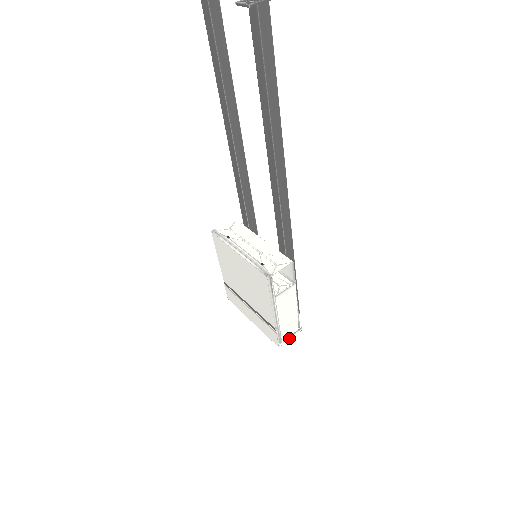
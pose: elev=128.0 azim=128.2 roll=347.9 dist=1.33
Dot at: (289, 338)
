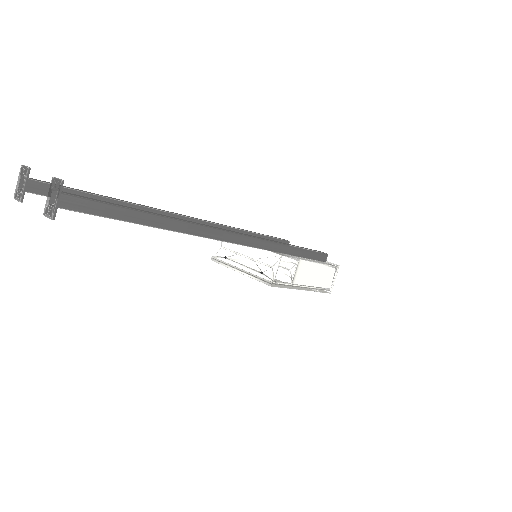
Dot at: (333, 281)
